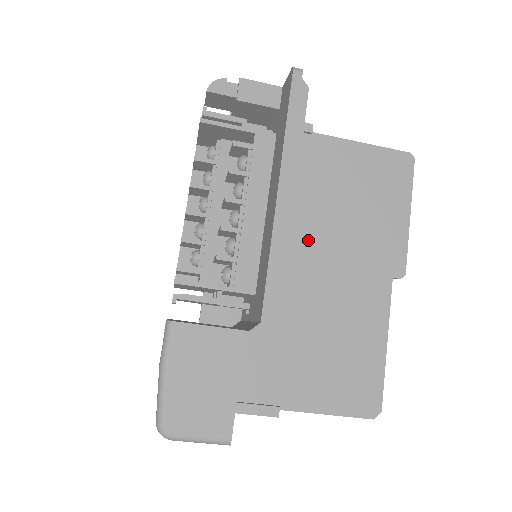
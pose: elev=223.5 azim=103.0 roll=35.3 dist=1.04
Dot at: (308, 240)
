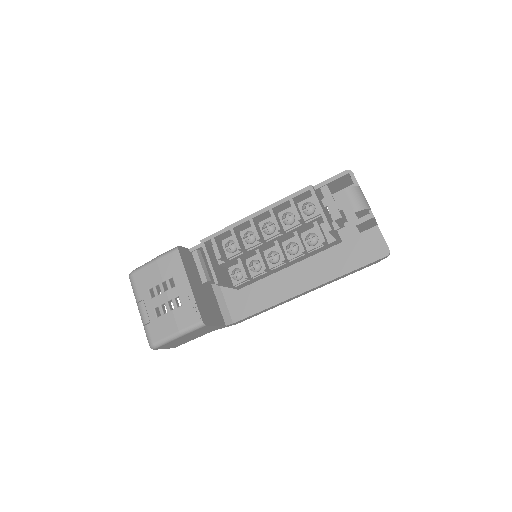
Dot at: occluded
